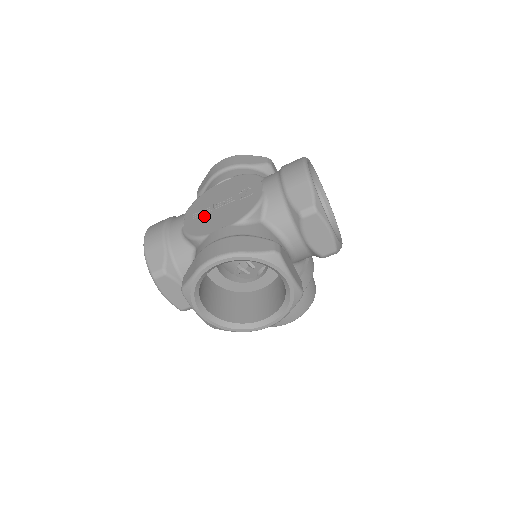
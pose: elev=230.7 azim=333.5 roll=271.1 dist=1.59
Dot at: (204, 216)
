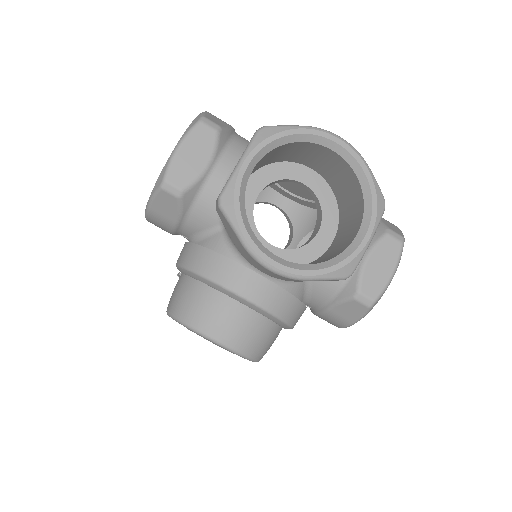
Dot at: occluded
